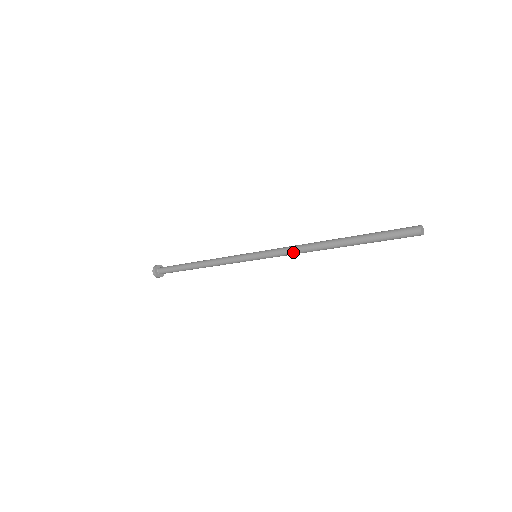
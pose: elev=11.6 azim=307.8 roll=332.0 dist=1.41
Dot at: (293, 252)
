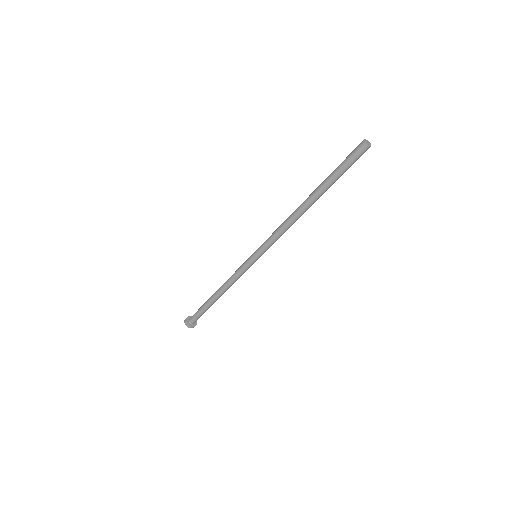
Dot at: (279, 229)
